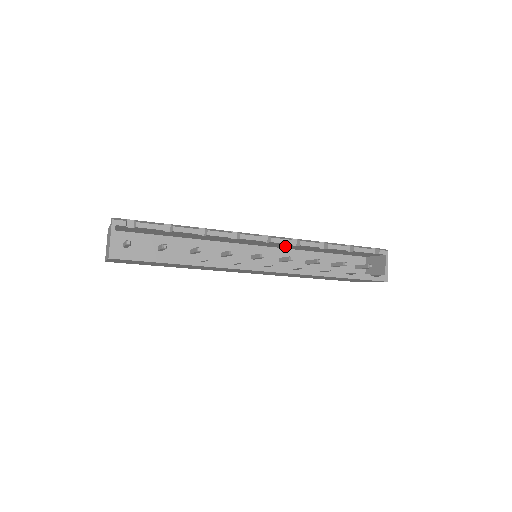
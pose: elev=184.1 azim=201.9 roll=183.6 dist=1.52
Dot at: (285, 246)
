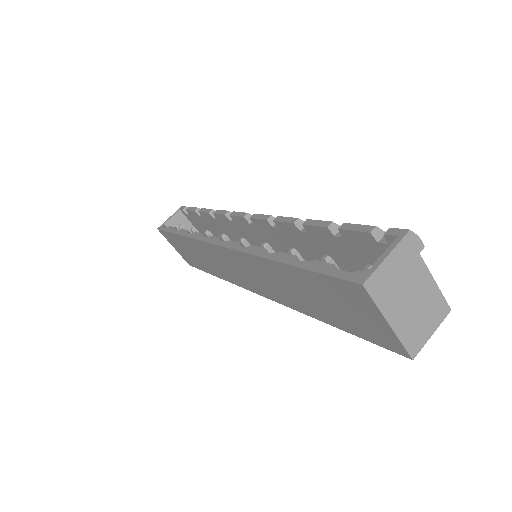
Dot at: (284, 242)
